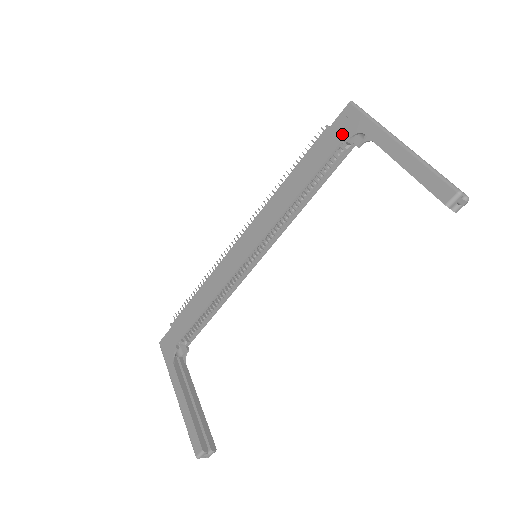
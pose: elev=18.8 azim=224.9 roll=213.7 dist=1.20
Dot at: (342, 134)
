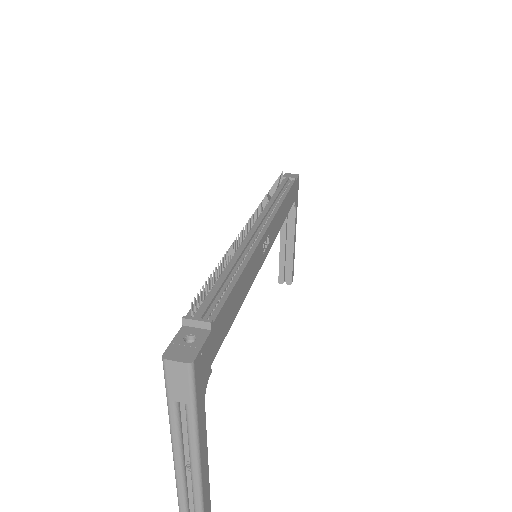
Dot at: occluded
